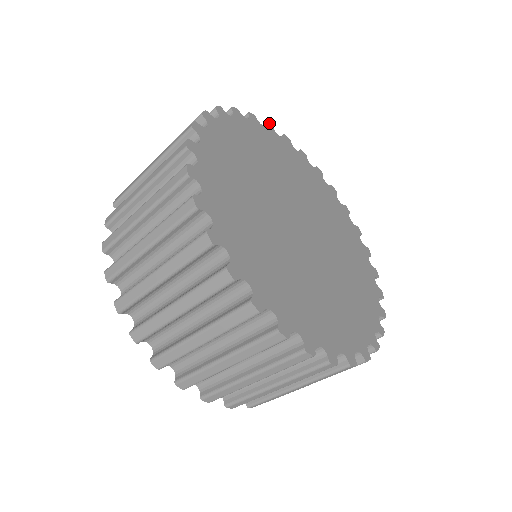
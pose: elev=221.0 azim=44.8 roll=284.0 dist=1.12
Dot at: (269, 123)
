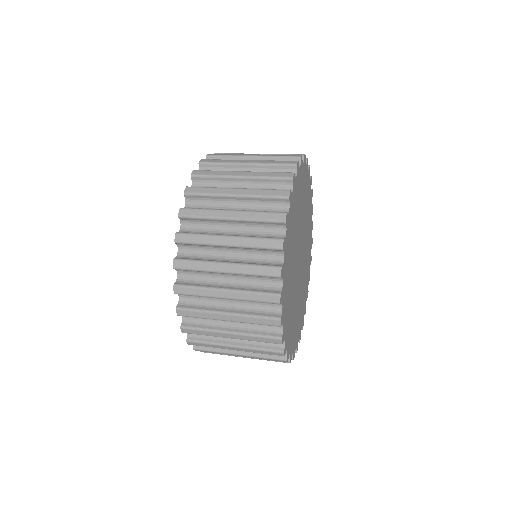
Dot at: occluded
